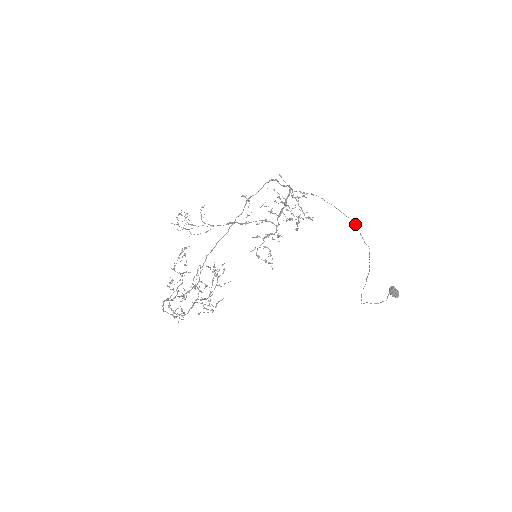
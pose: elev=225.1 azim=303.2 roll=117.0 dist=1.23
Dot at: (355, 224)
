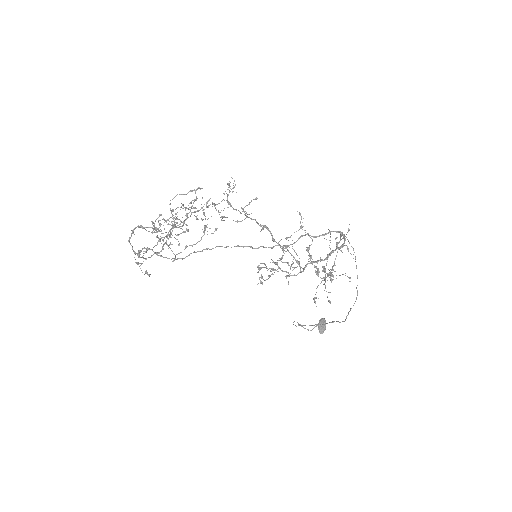
Dot at: occluded
